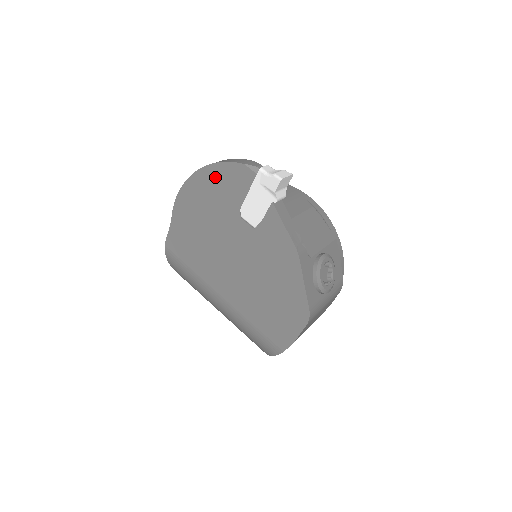
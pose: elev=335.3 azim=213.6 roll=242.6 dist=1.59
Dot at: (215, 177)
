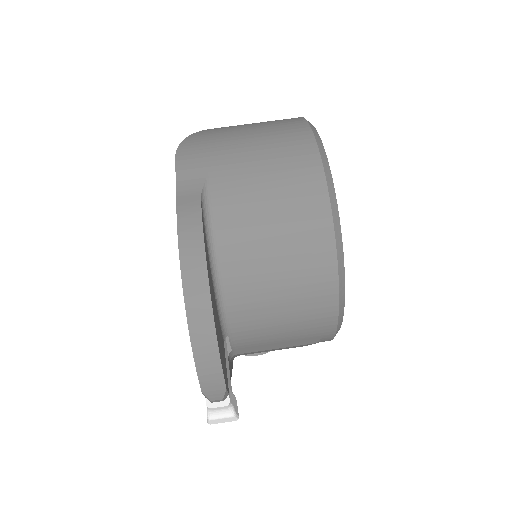
Dot at: occluded
